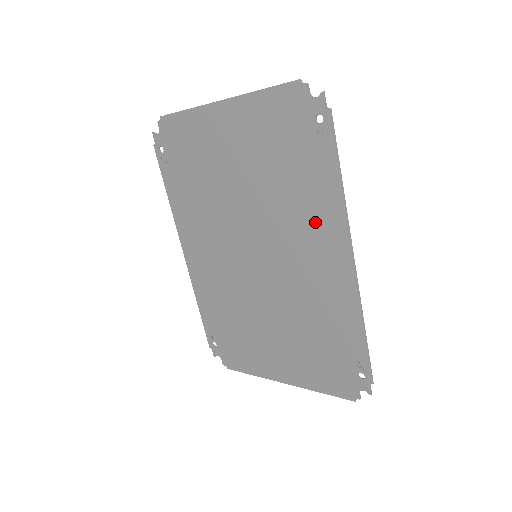
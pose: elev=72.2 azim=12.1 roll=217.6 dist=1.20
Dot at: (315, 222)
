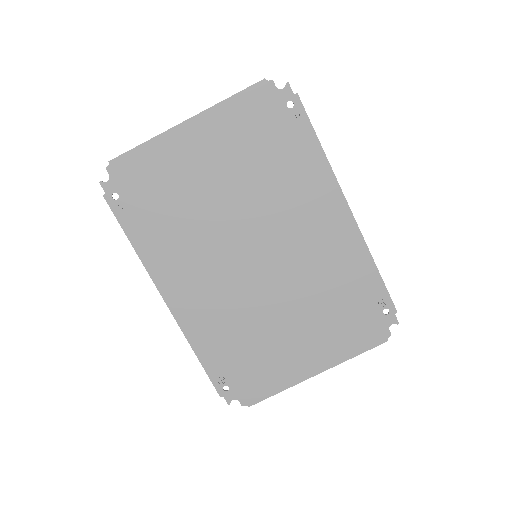
Dot at: (308, 193)
